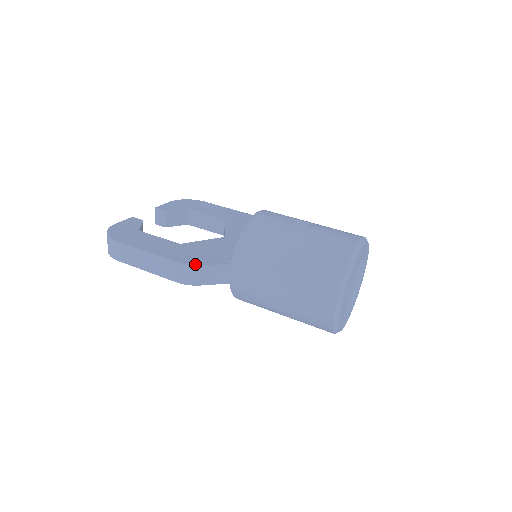
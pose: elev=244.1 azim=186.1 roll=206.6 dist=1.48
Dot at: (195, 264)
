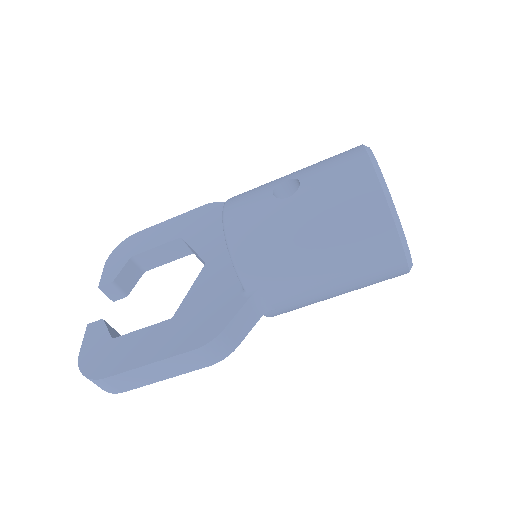
Dot at: (215, 335)
